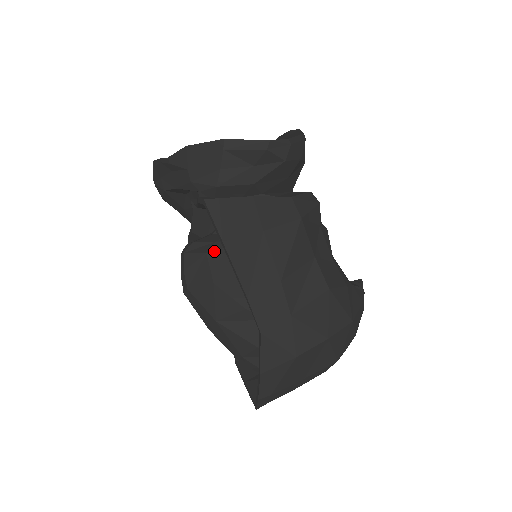
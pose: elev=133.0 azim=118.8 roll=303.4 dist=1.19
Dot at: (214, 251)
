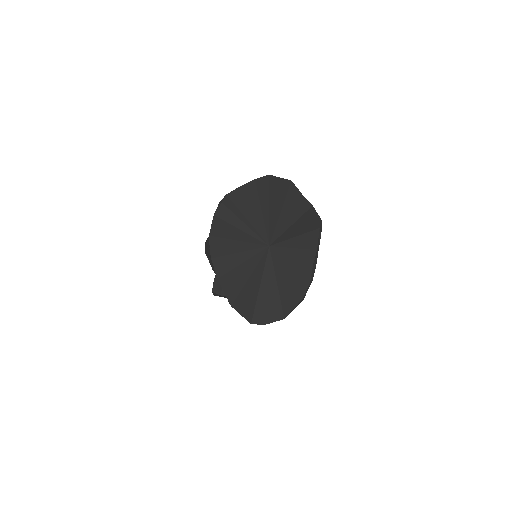
Dot at: occluded
